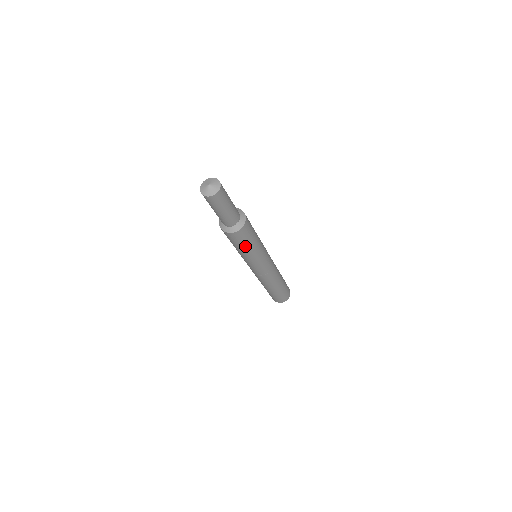
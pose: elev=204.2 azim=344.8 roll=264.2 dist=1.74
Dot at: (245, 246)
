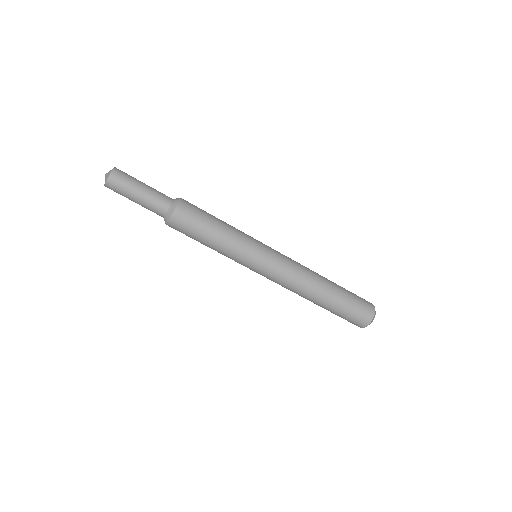
Dot at: (207, 229)
